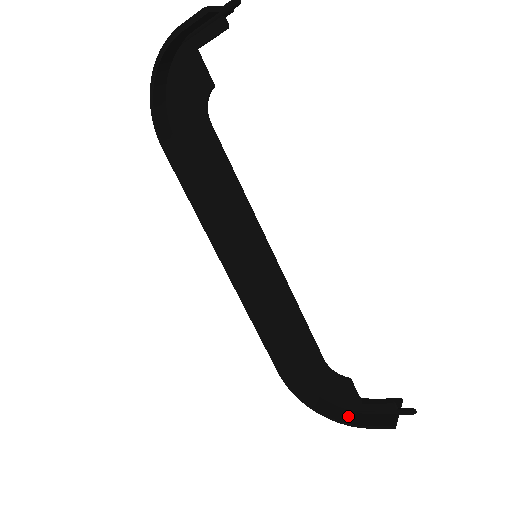
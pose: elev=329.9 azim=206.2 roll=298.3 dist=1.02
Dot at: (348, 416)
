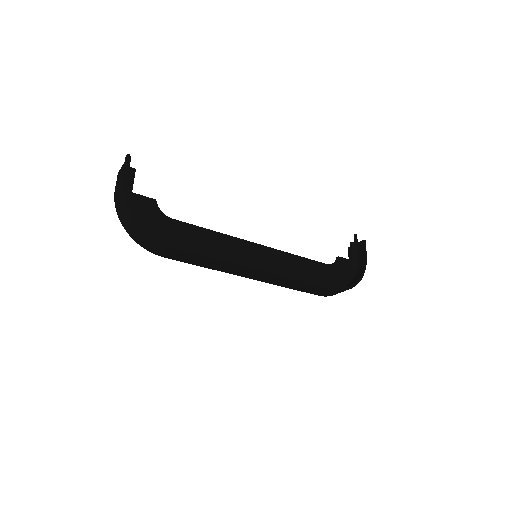
Dot at: (360, 269)
